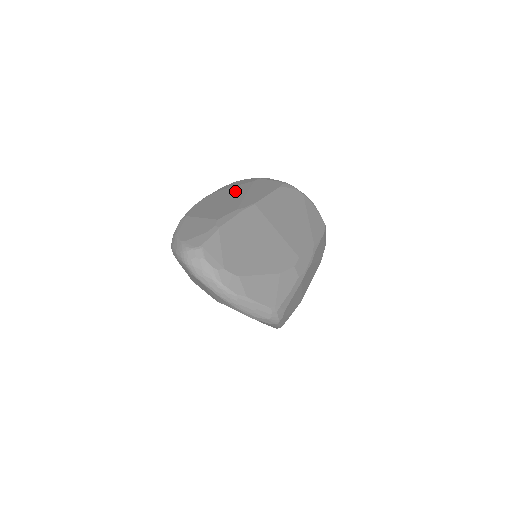
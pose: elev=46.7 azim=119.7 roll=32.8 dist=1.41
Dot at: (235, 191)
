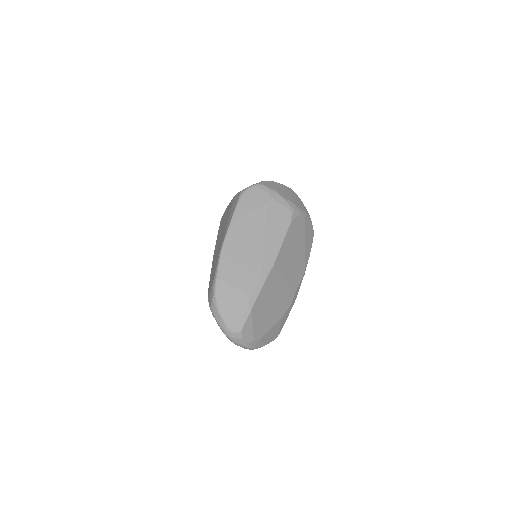
Dot at: (253, 229)
